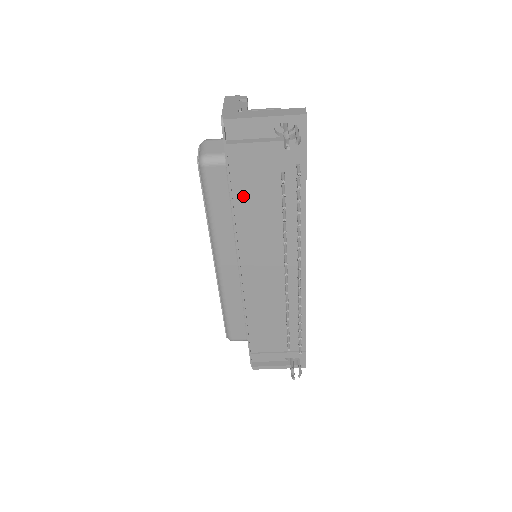
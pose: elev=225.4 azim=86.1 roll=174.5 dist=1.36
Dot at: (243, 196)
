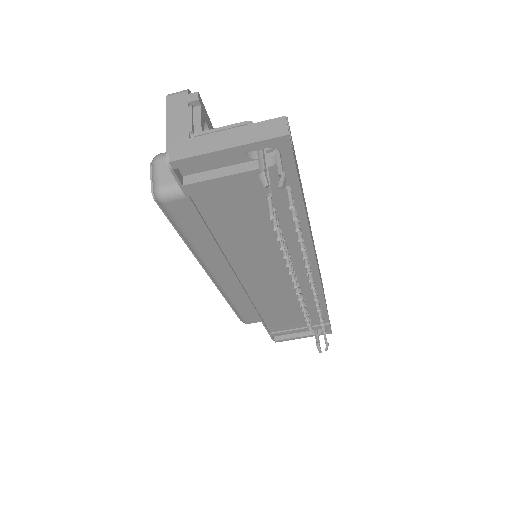
Dot at: (223, 226)
